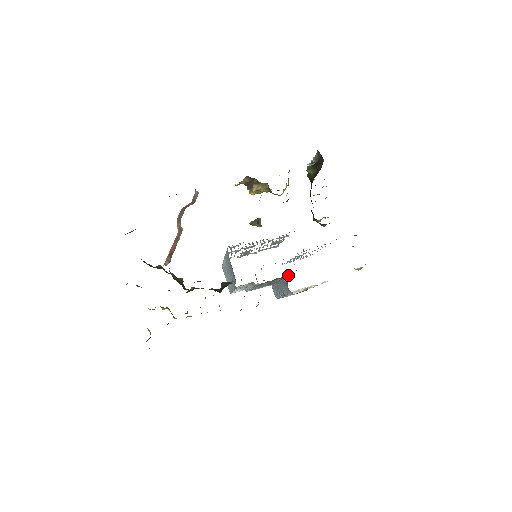
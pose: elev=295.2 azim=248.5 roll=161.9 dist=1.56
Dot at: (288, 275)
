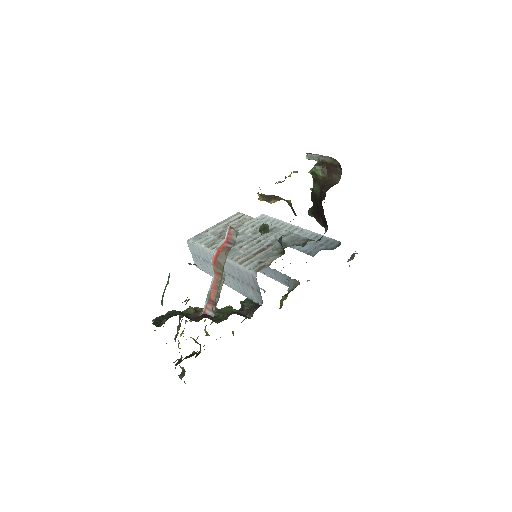
Dot at: (298, 281)
